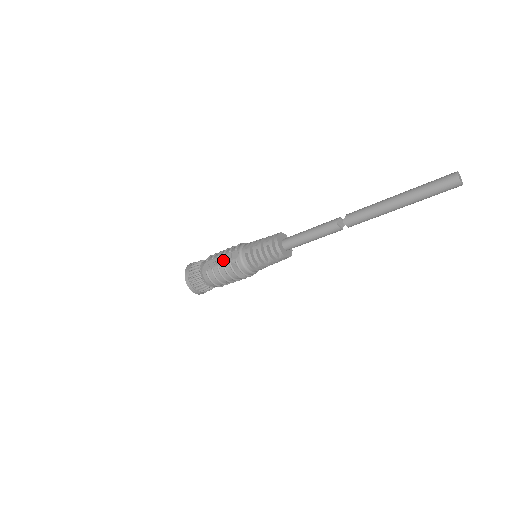
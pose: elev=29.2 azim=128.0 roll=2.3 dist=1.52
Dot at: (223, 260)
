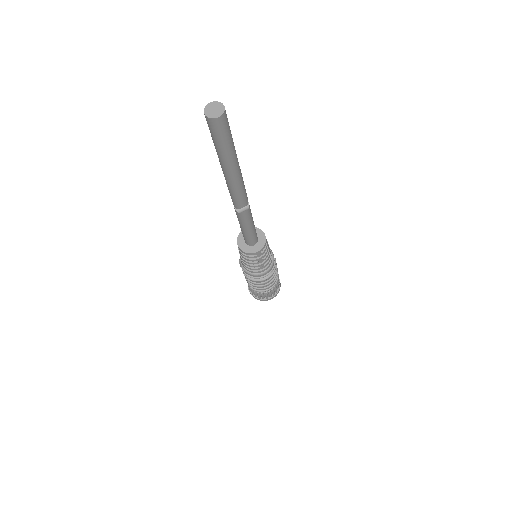
Dot at: (245, 276)
